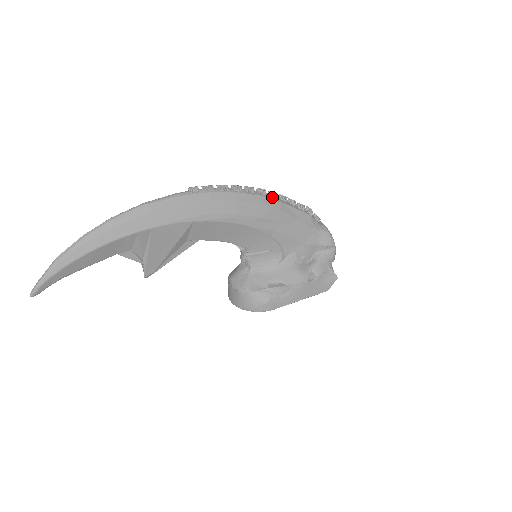
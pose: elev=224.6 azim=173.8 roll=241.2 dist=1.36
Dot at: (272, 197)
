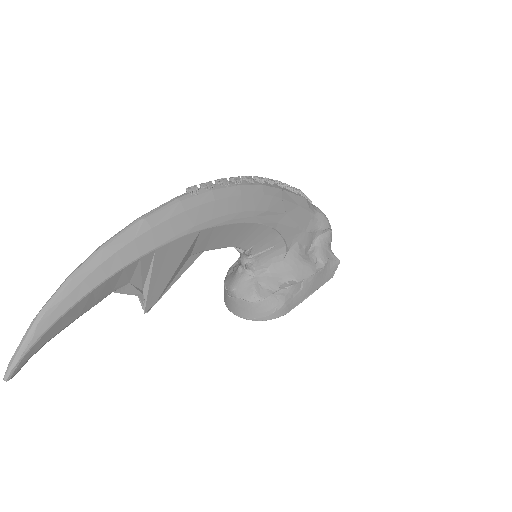
Dot at: (270, 184)
